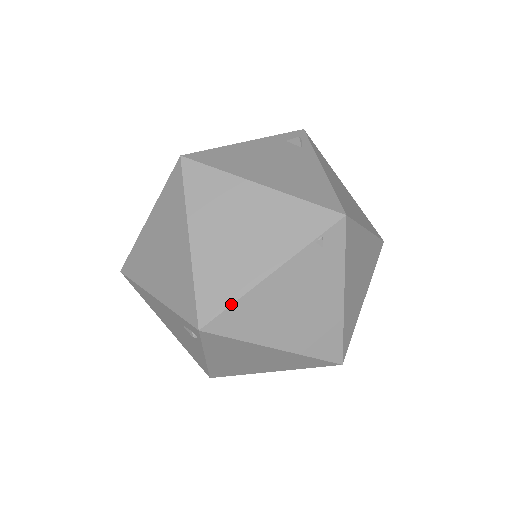
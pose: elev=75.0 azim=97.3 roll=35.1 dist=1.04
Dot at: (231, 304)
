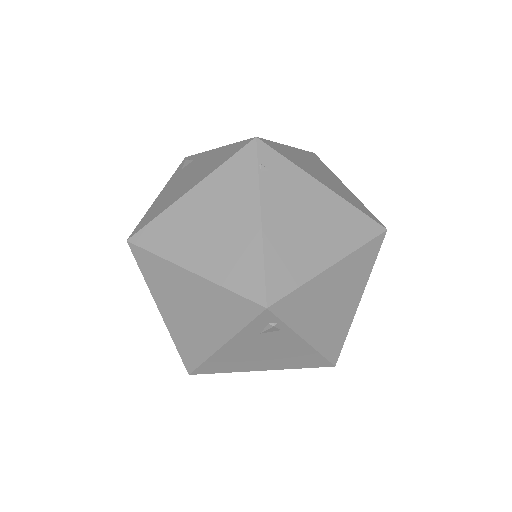
Dot at: (263, 267)
